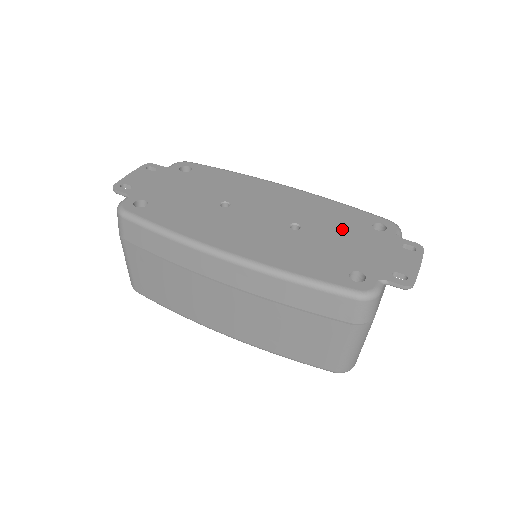
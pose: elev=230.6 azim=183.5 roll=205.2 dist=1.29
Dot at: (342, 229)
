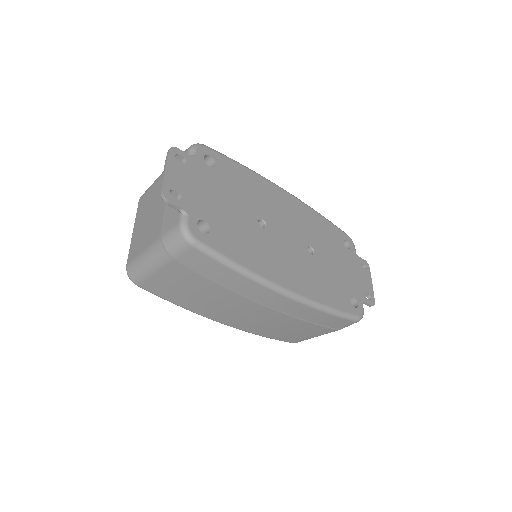
Dot at: (333, 250)
